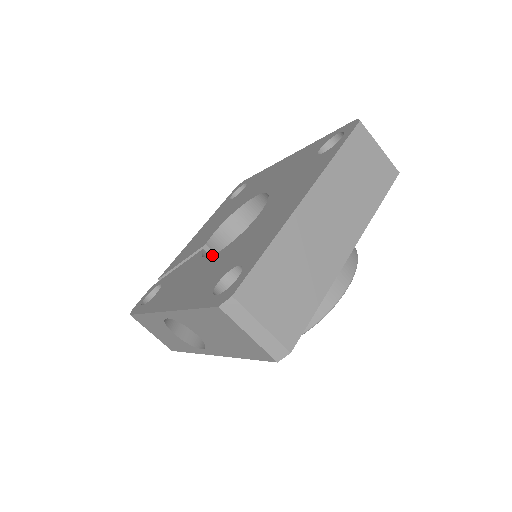
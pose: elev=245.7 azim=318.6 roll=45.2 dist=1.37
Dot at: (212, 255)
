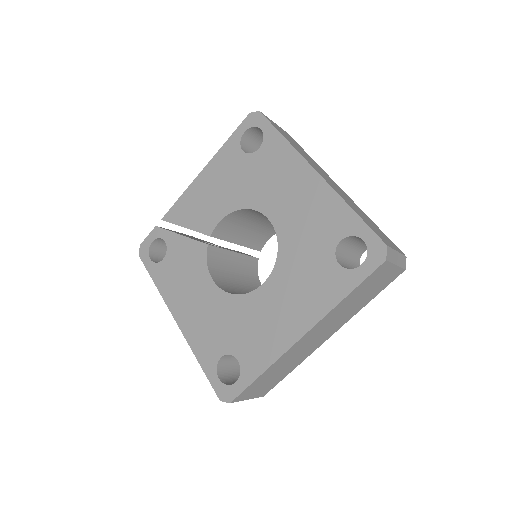
Dot at: (217, 286)
